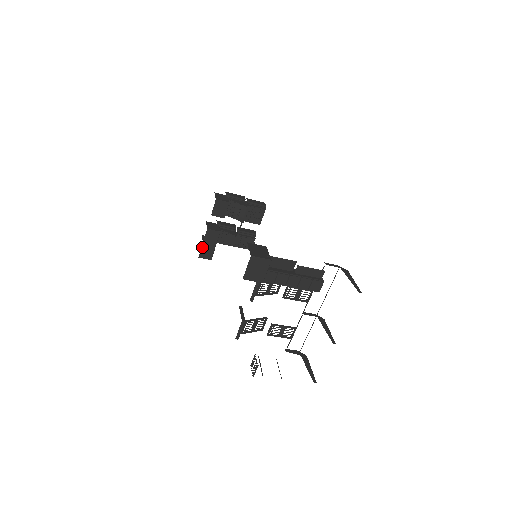
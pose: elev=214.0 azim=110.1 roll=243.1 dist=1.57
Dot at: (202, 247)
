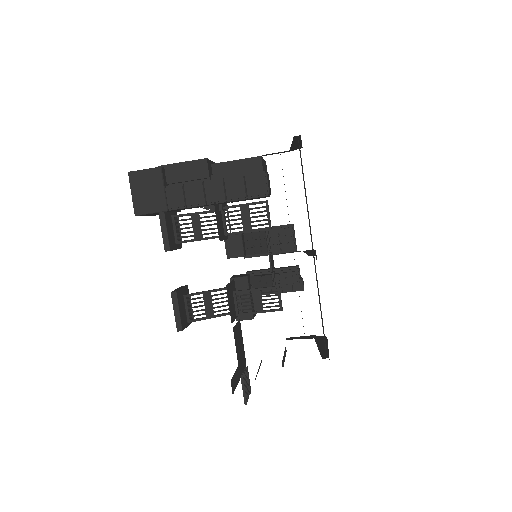
Dot at: occluded
